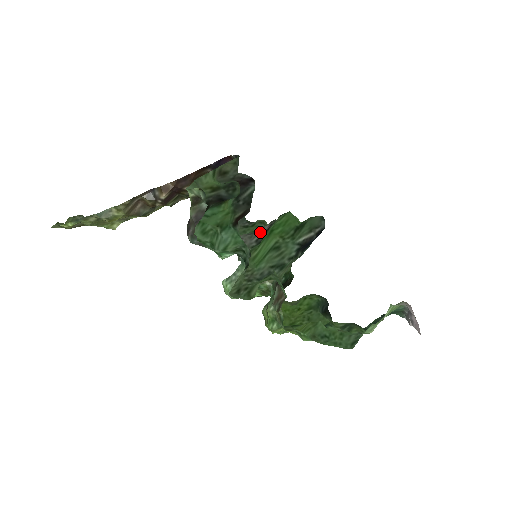
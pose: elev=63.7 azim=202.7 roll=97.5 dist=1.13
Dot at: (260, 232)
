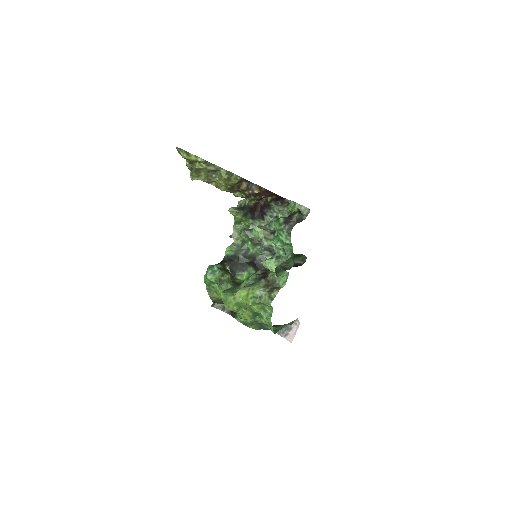
Dot at: occluded
